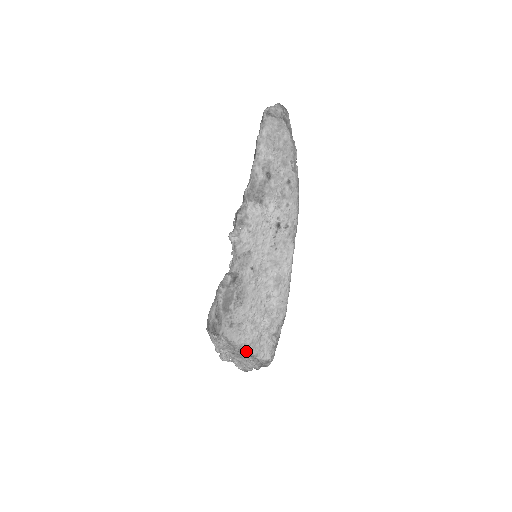
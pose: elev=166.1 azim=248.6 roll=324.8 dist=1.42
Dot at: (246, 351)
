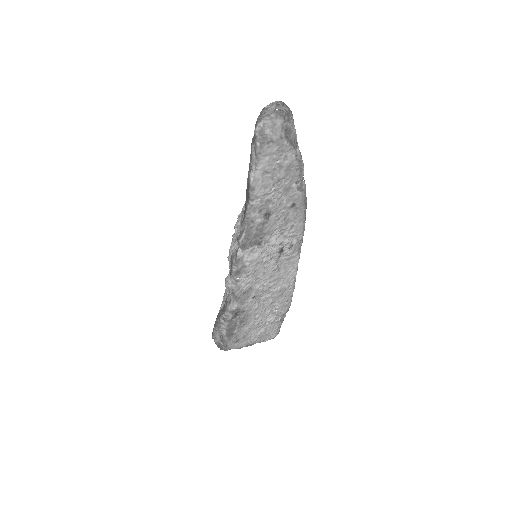
Dot at: (253, 344)
